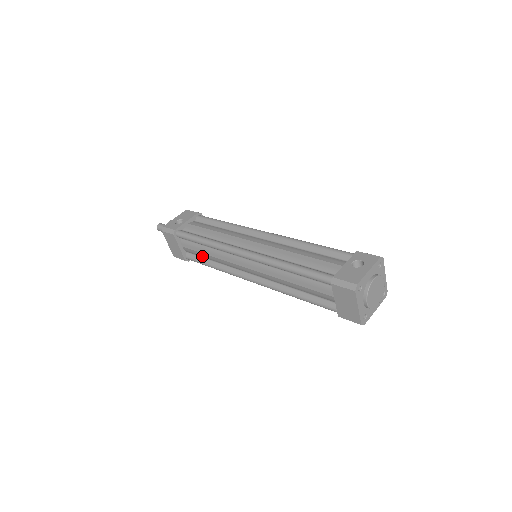
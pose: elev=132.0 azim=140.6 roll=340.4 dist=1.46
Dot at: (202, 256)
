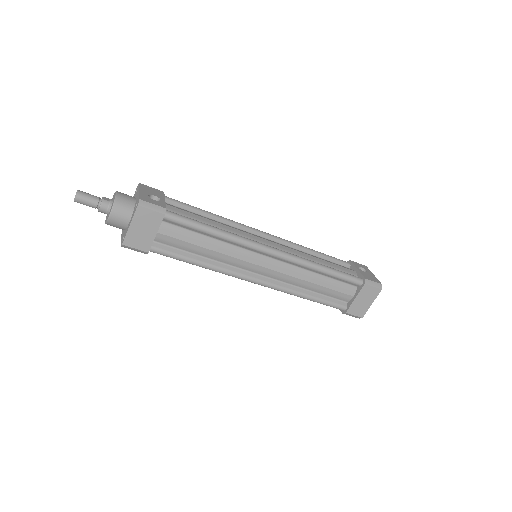
Dot at: (187, 249)
